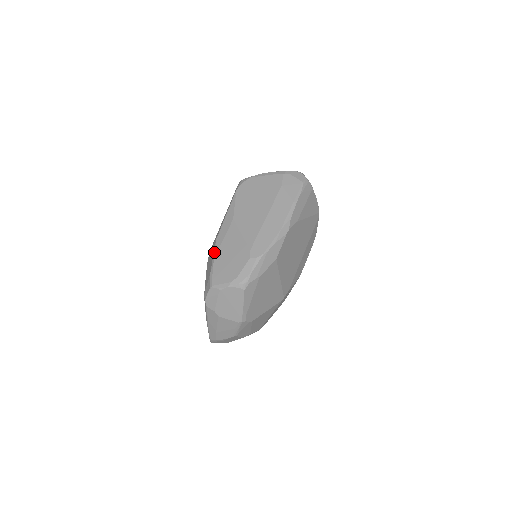
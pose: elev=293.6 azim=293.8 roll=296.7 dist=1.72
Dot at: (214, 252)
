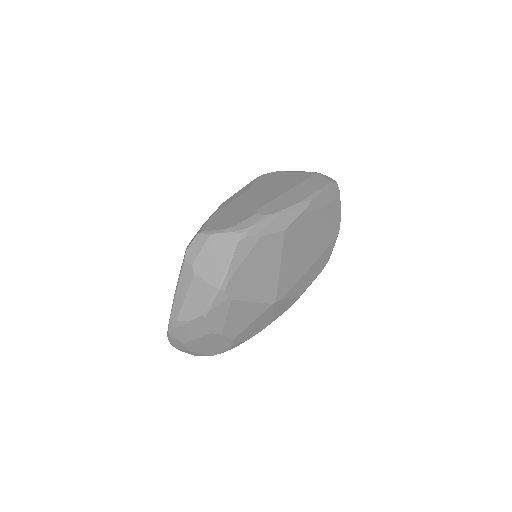
Dot at: occluded
